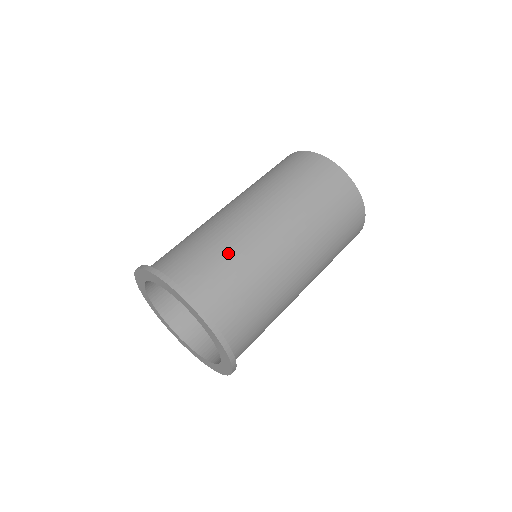
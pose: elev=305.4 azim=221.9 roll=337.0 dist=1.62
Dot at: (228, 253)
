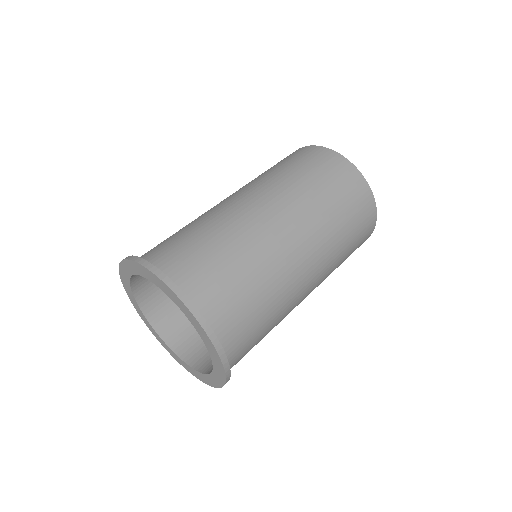
Dot at: (219, 240)
